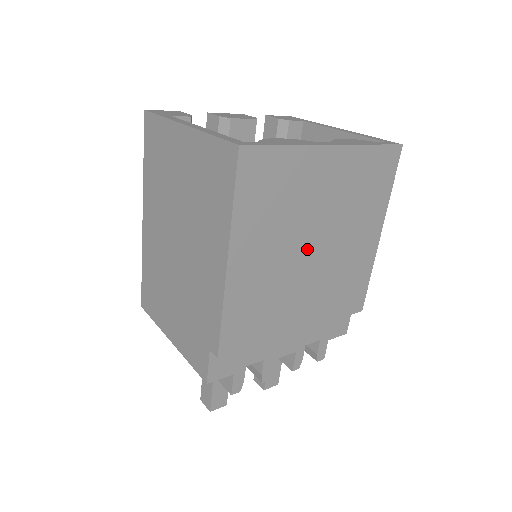
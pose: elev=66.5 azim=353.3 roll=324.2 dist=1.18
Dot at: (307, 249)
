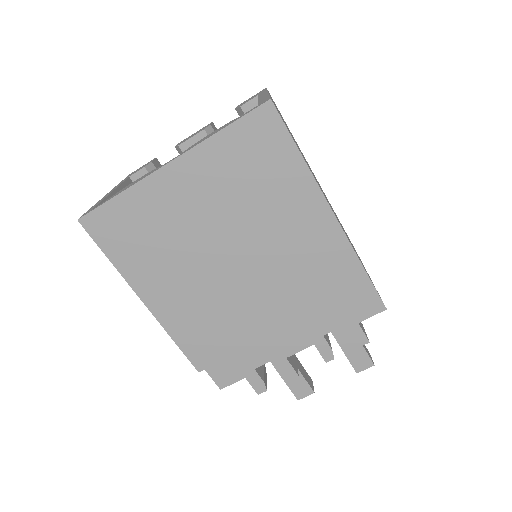
Dot at: (222, 259)
